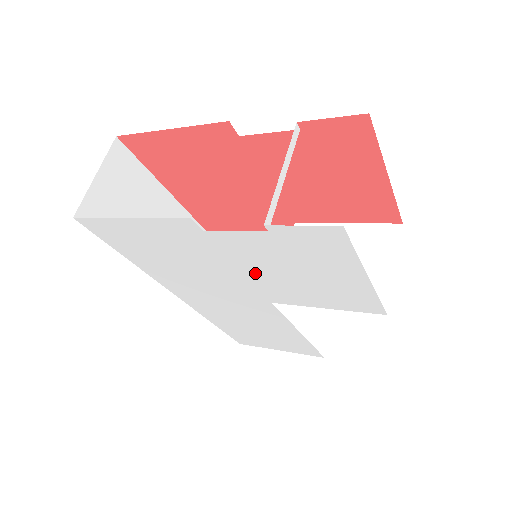
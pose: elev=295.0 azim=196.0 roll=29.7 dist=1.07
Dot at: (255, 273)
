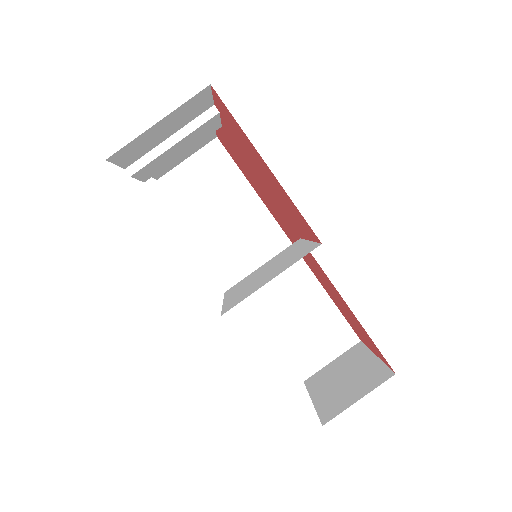
Dot at: occluded
